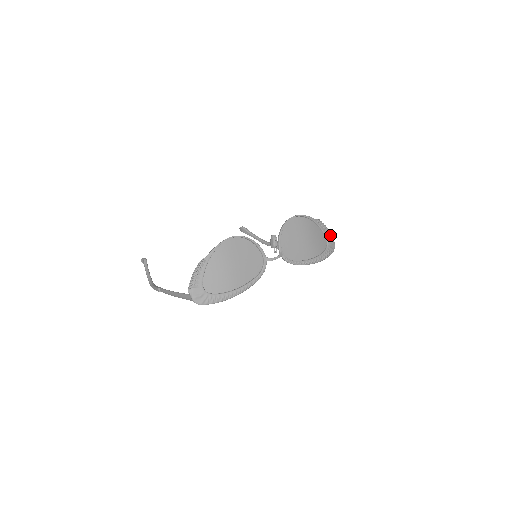
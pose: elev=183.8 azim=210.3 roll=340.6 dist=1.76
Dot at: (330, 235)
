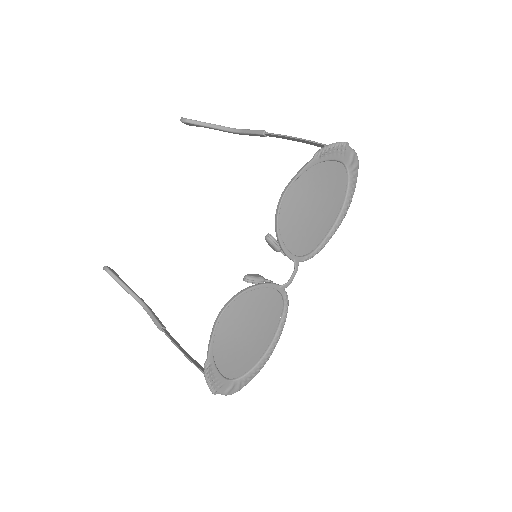
Dot at: (344, 150)
